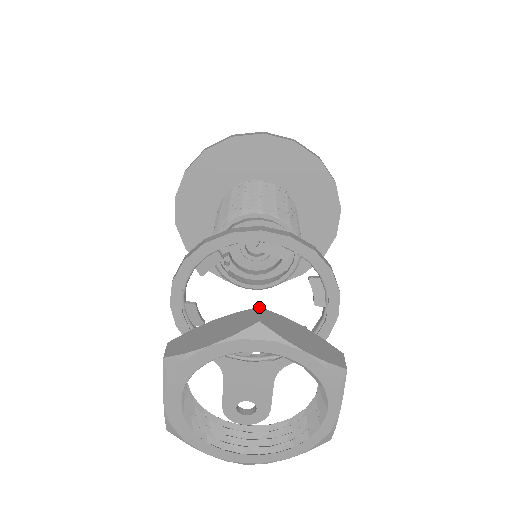
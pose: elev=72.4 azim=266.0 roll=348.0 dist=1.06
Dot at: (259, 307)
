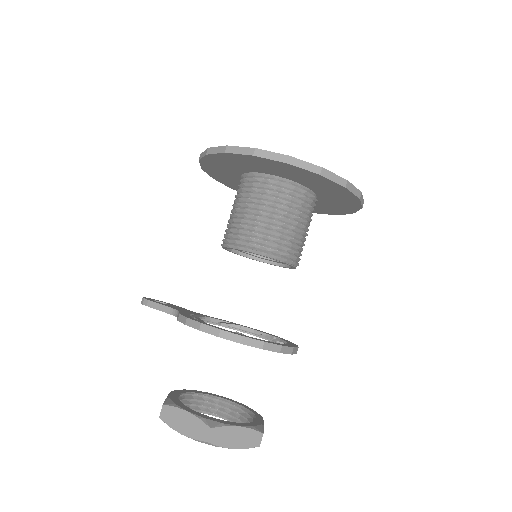
Dot at: occluded
